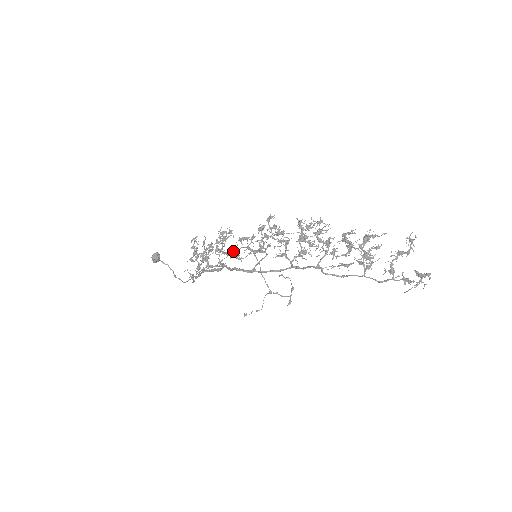
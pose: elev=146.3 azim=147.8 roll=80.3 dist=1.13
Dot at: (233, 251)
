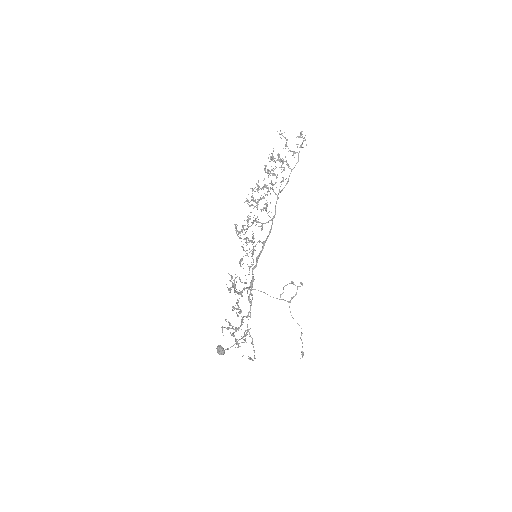
Dot at: occluded
